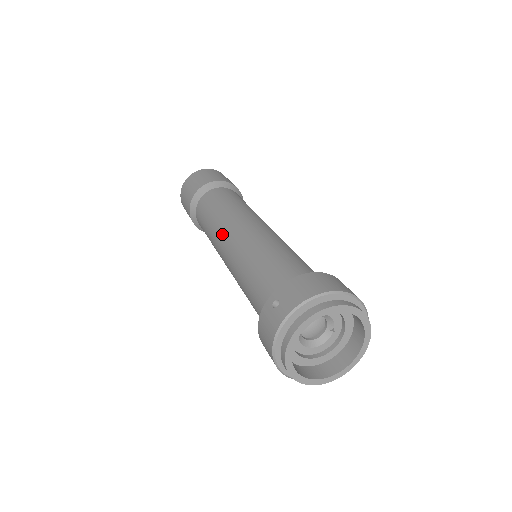
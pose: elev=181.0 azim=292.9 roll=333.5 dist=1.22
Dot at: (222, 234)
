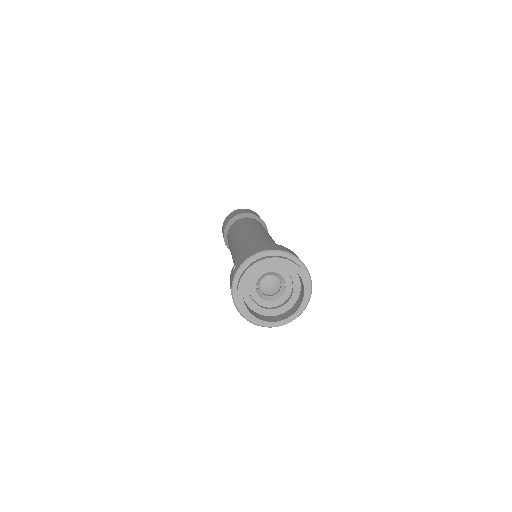
Dot at: (232, 245)
